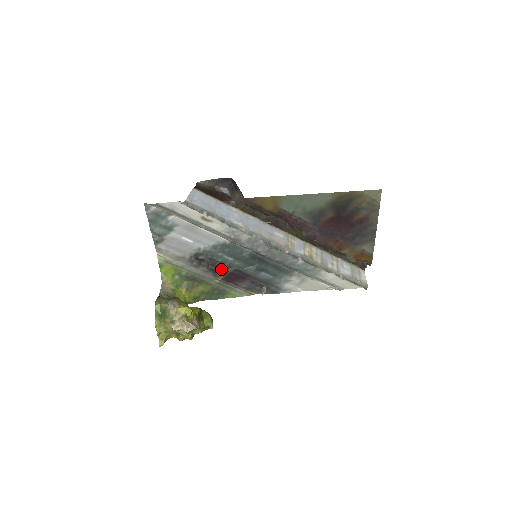
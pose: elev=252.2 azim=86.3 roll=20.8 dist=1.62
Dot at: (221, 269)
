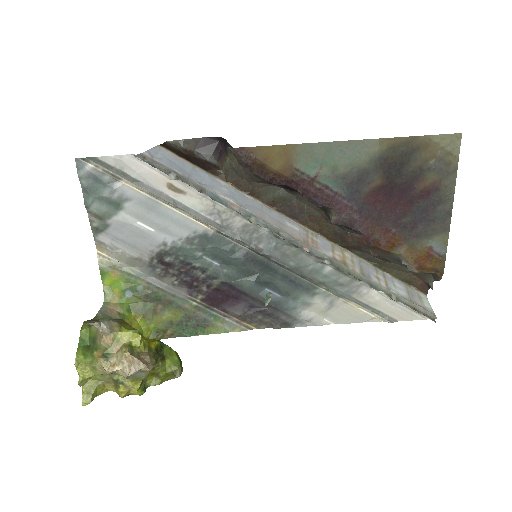
Dot at: (200, 281)
